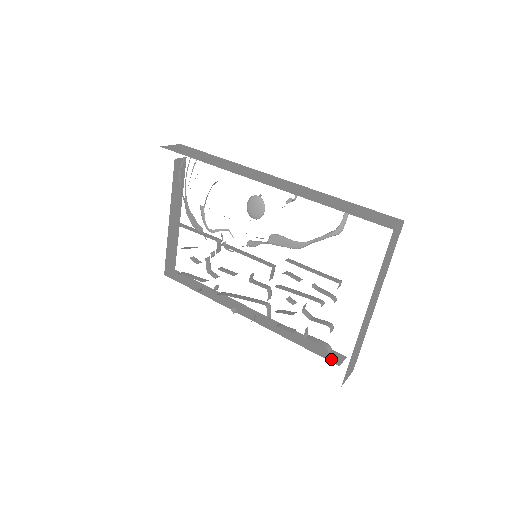
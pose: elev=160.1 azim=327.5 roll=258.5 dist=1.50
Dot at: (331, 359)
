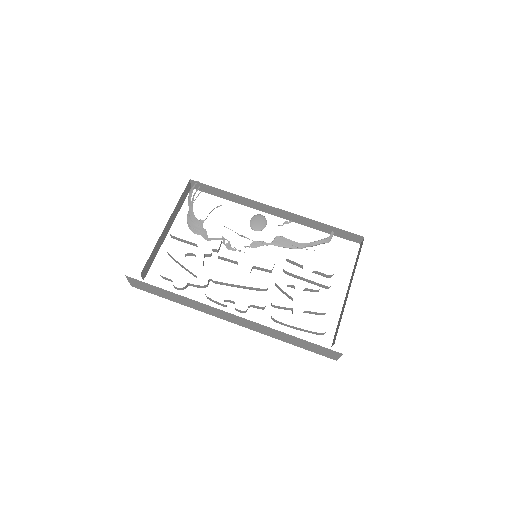
Dot at: occluded
